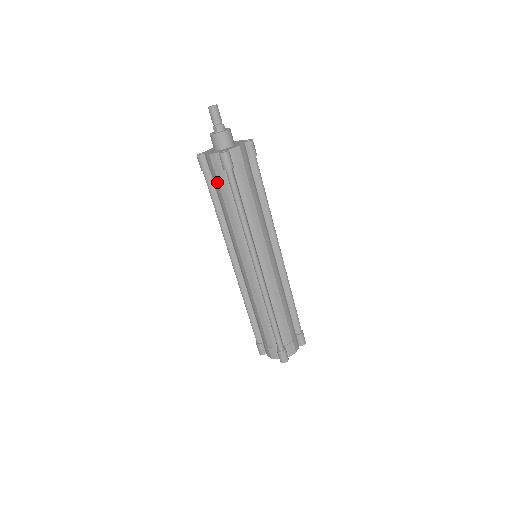
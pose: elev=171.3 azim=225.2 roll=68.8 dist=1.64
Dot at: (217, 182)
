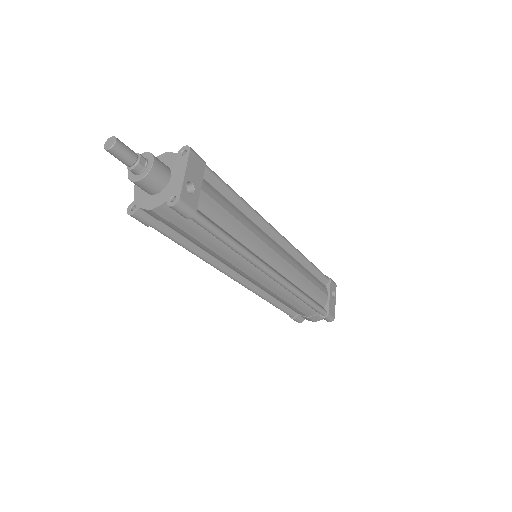
Dot at: occluded
